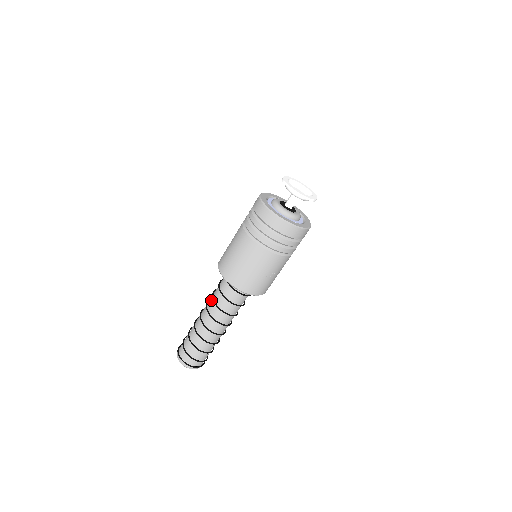
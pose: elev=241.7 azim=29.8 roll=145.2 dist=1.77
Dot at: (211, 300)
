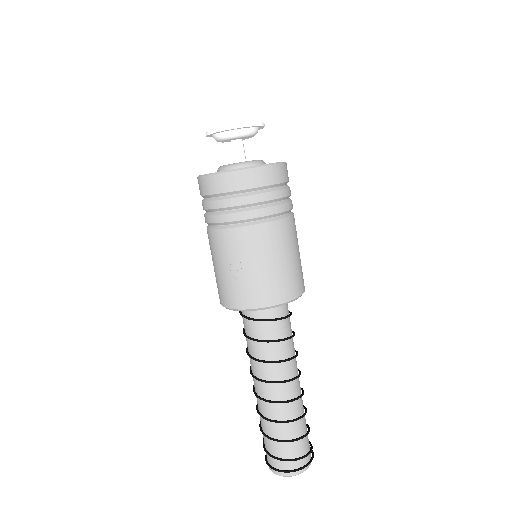
Dot at: occluded
